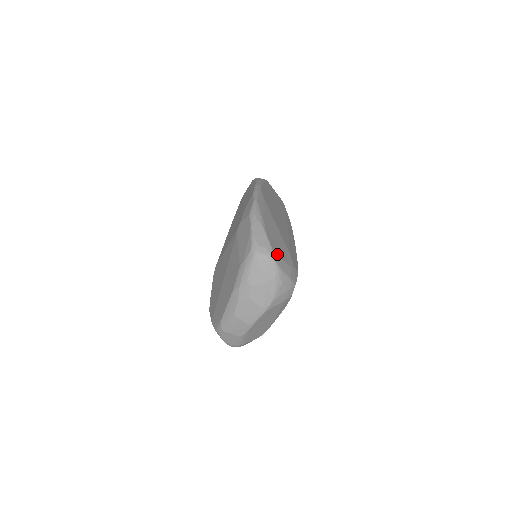
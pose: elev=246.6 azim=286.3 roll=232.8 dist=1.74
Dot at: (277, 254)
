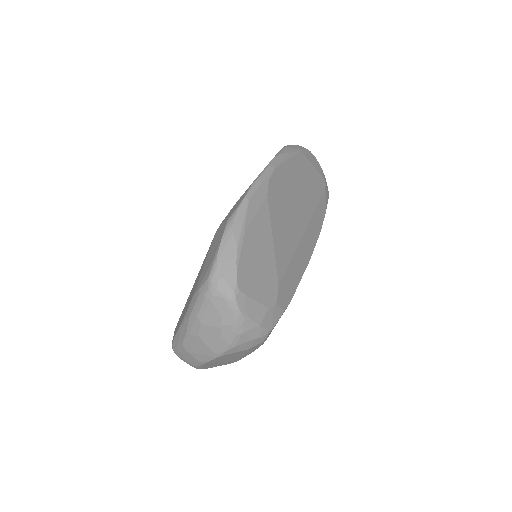
Dot at: (245, 292)
